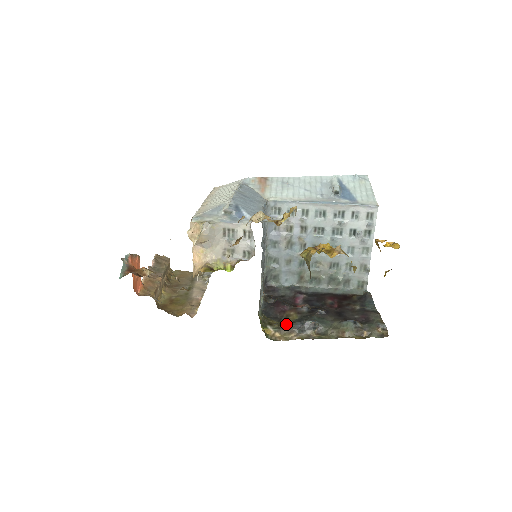
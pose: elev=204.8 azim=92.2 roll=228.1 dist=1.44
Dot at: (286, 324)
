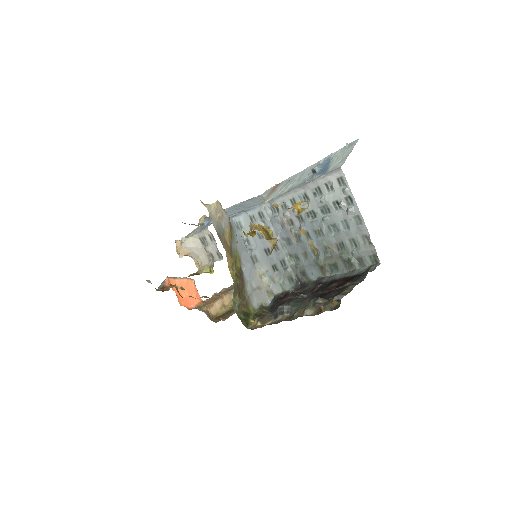
Dot at: (268, 313)
